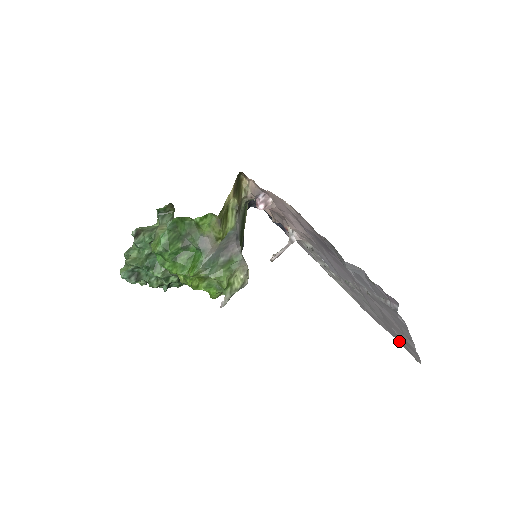
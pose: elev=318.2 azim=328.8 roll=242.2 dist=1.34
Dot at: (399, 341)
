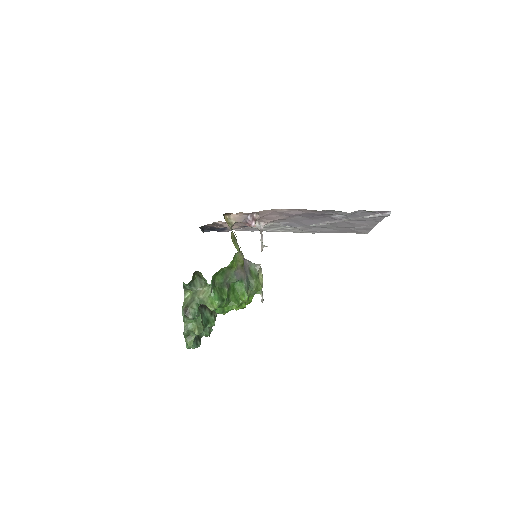
Dot at: (348, 232)
